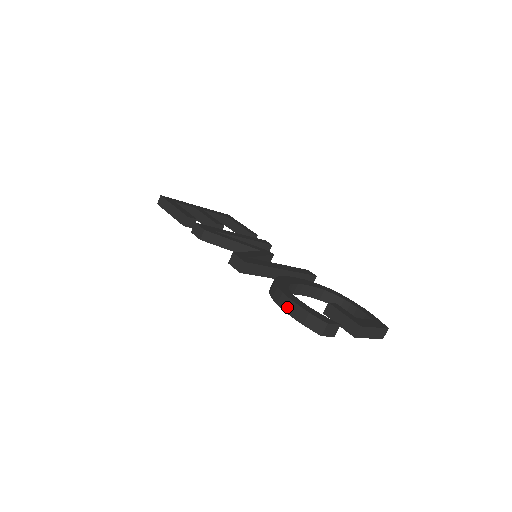
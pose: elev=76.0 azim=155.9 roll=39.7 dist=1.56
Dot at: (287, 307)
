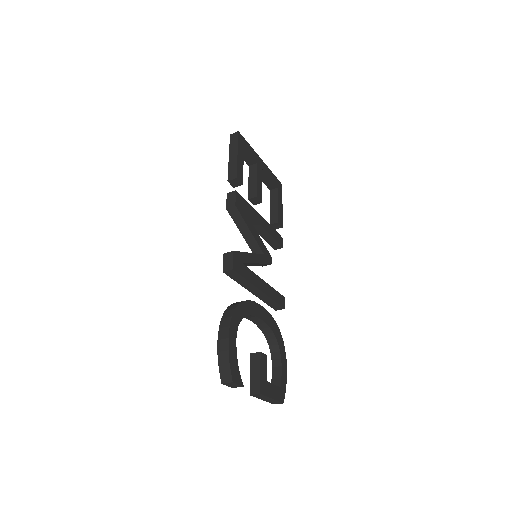
Dot at: (222, 340)
